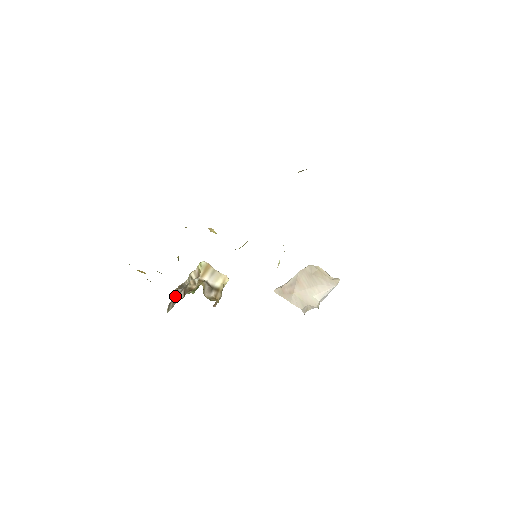
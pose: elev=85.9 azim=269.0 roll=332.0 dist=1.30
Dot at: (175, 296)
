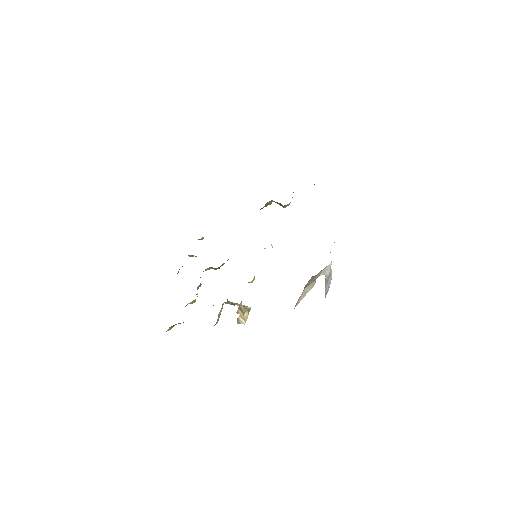
Dot at: occluded
